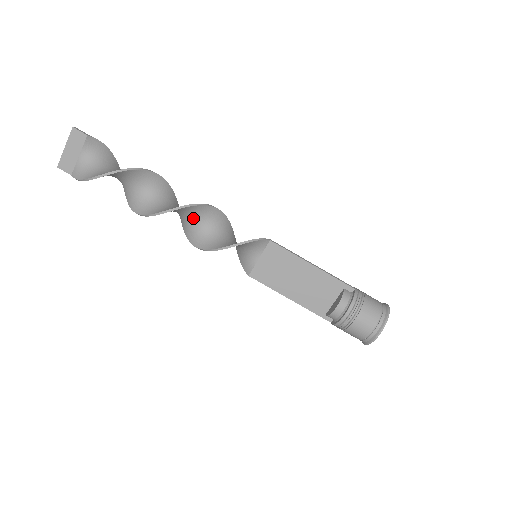
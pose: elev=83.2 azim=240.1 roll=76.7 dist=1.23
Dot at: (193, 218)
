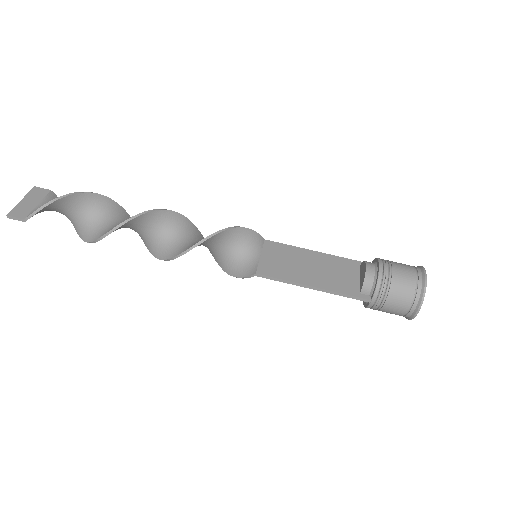
Dot at: (176, 233)
